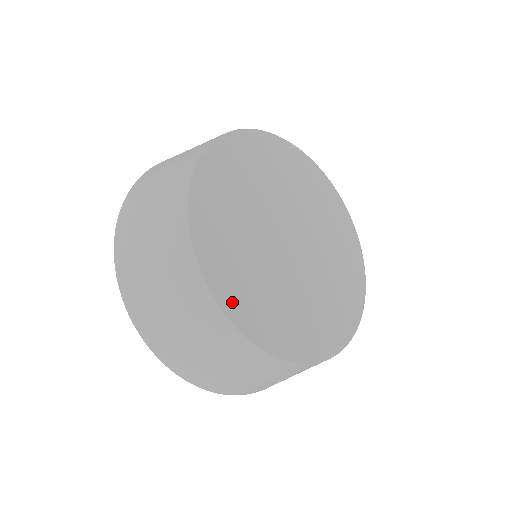
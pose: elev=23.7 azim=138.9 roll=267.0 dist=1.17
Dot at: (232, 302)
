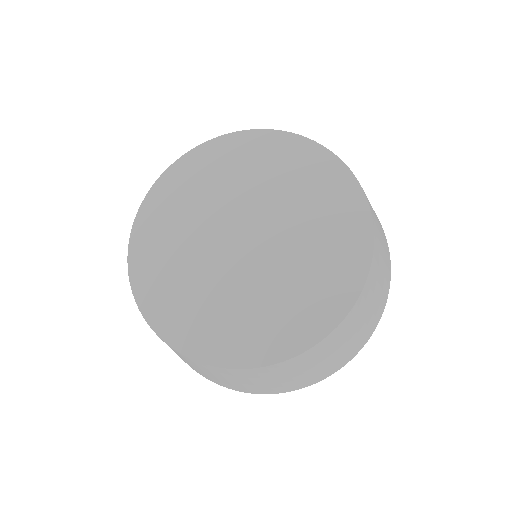
Dot at: (217, 351)
